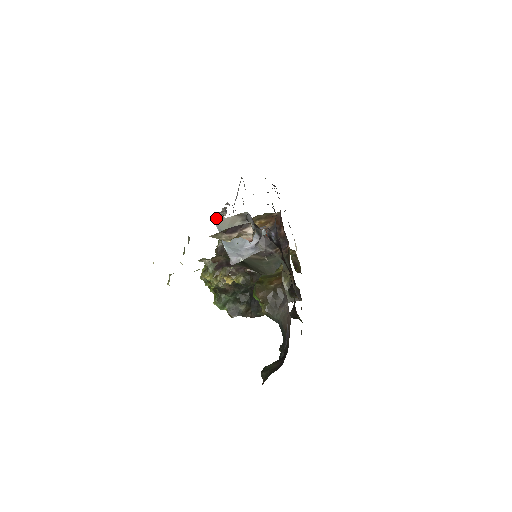
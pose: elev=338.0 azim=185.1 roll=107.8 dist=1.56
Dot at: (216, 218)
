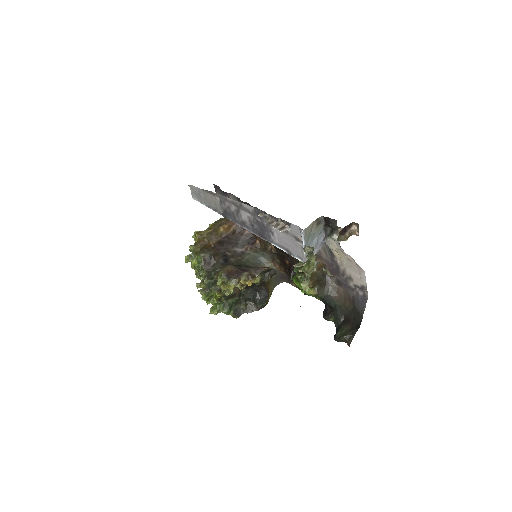
Dot at: (278, 228)
